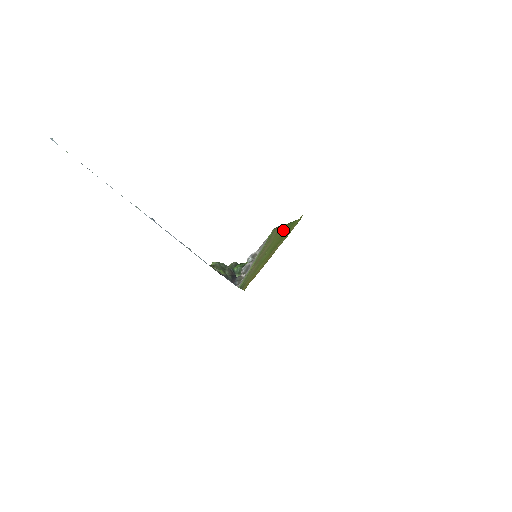
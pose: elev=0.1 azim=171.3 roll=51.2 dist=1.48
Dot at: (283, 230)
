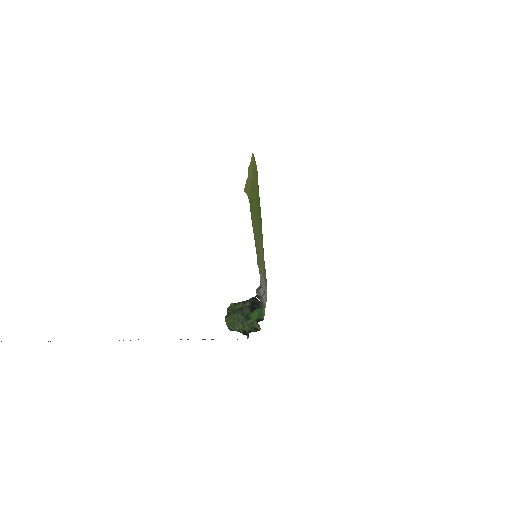
Dot at: (260, 220)
